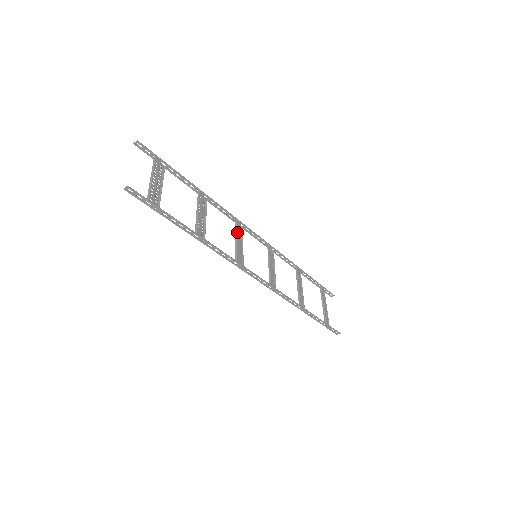
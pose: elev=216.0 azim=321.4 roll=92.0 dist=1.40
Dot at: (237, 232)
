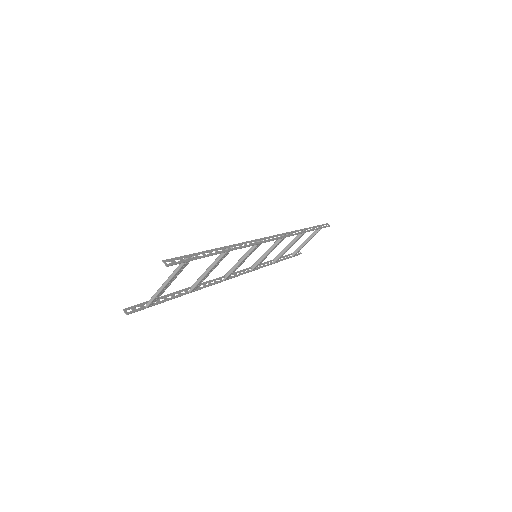
Dot at: (247, 256)
